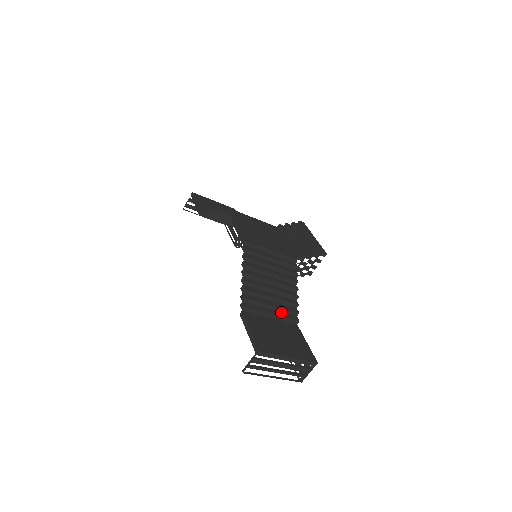
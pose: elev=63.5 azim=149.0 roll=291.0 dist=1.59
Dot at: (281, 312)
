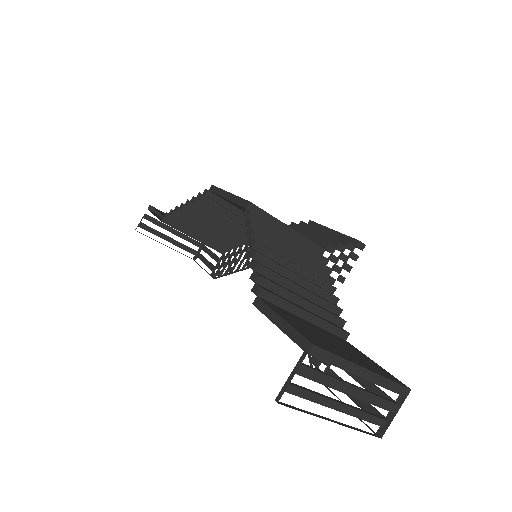
Dot at: (318, 315)
